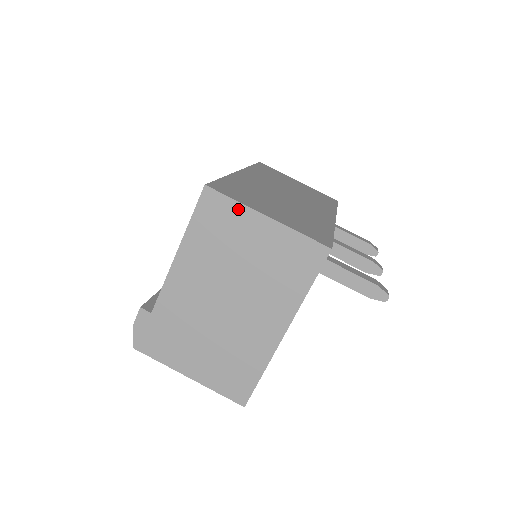
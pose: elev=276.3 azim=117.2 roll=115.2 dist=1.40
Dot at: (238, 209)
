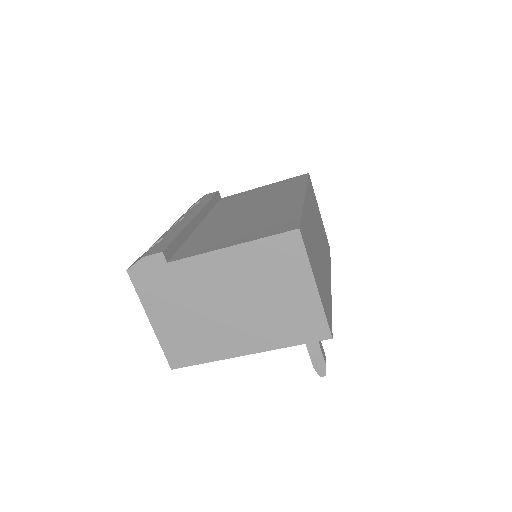
Dot at: (303, 263)
